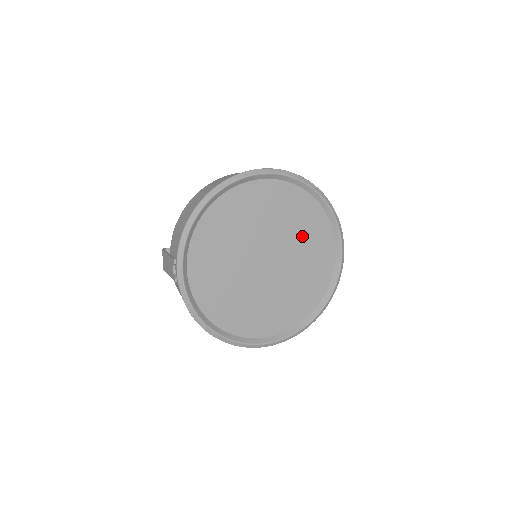
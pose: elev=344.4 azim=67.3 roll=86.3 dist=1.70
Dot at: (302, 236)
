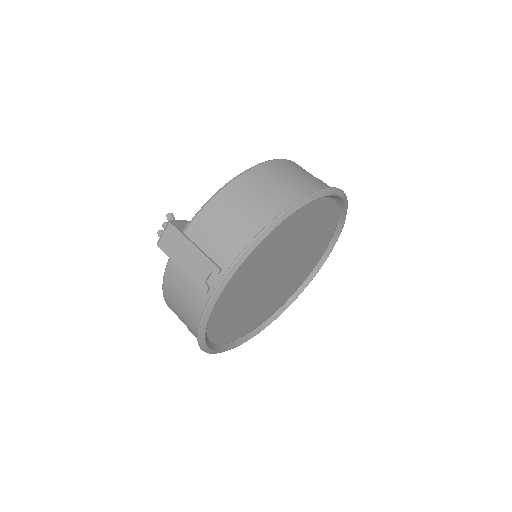
Dot at: (309, 253)
